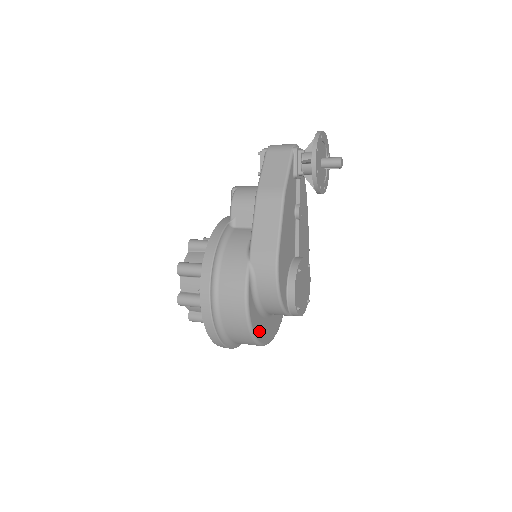
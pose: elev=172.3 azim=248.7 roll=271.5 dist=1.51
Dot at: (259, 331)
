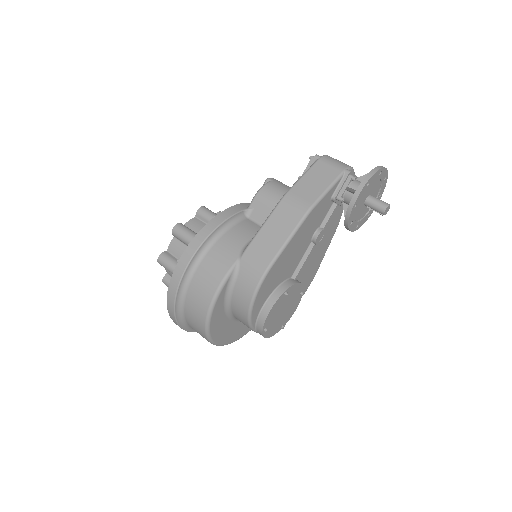
Dot at: (217, 330)
